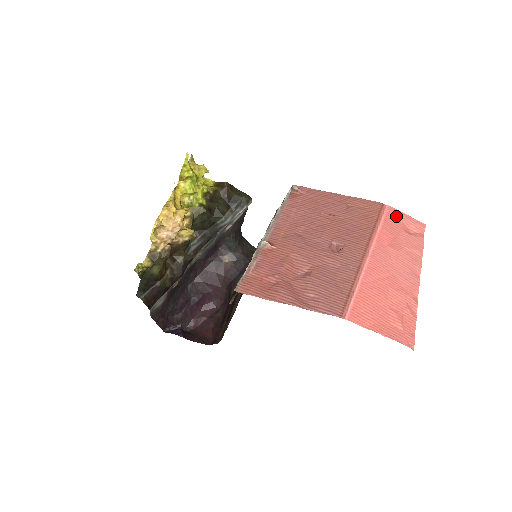
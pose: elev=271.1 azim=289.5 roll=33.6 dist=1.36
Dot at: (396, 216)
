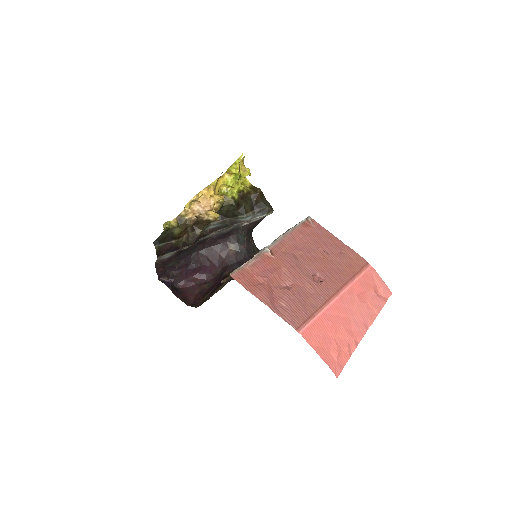
Dot at: (373, 276)
